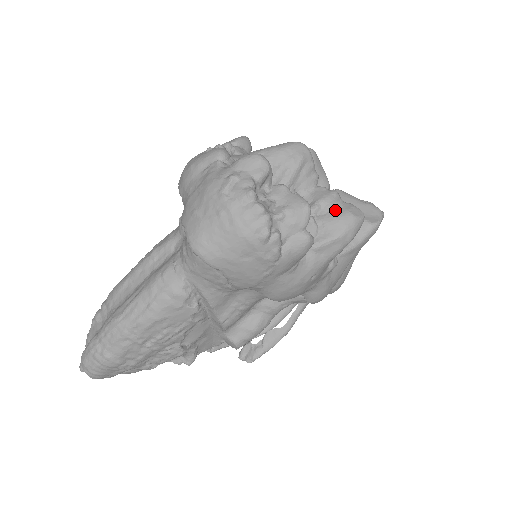
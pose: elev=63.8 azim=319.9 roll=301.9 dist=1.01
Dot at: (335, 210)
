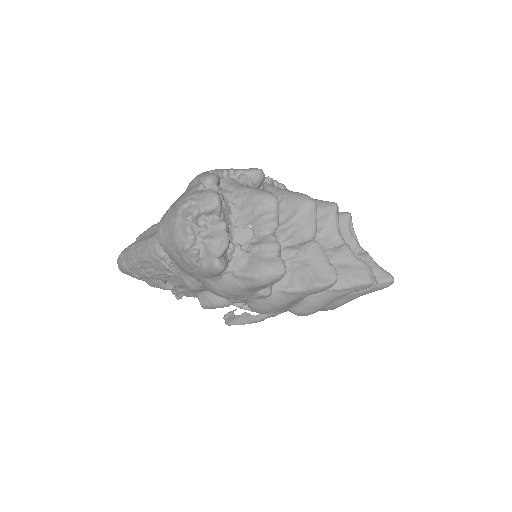
Dot at: (264, 257)
